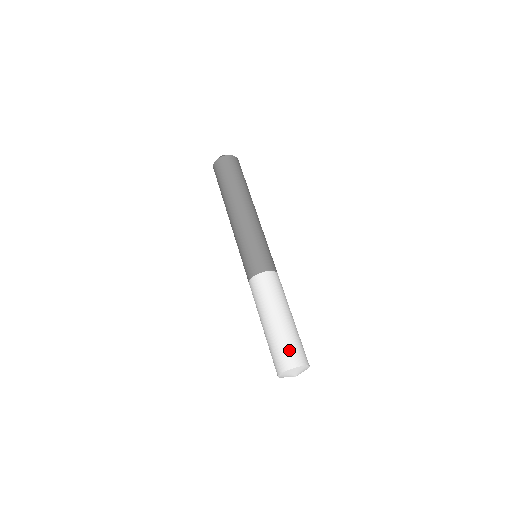
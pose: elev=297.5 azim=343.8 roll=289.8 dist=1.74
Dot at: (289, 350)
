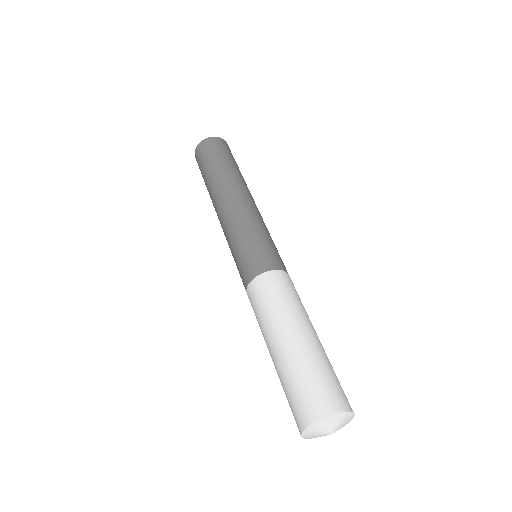
Dot at: (311, 388)
